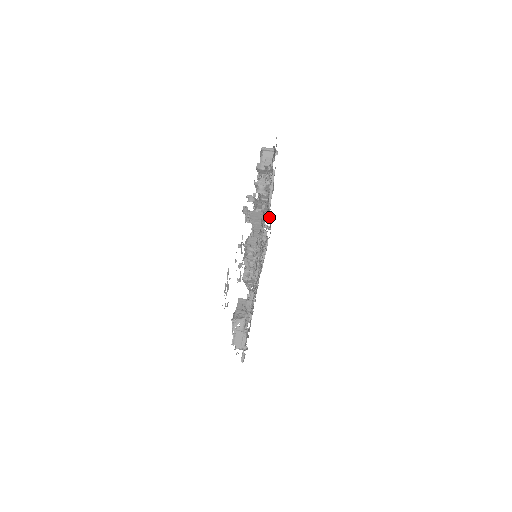
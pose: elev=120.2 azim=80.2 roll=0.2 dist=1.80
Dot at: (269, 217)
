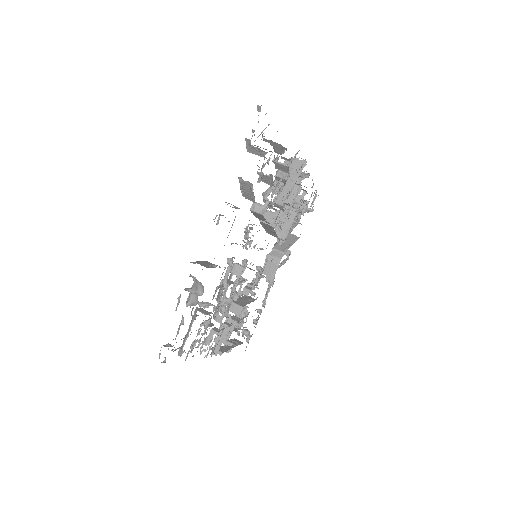
Dot at: (265, 298)
